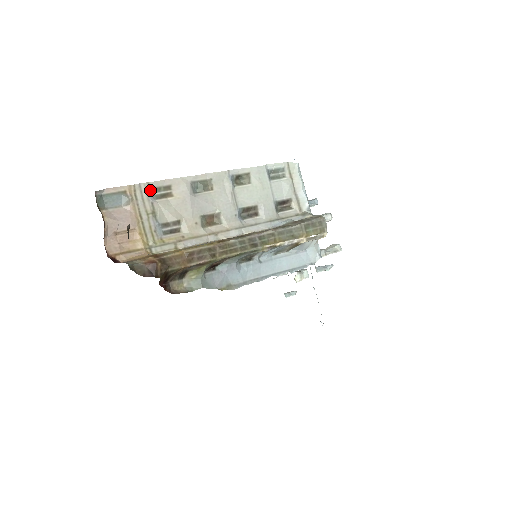
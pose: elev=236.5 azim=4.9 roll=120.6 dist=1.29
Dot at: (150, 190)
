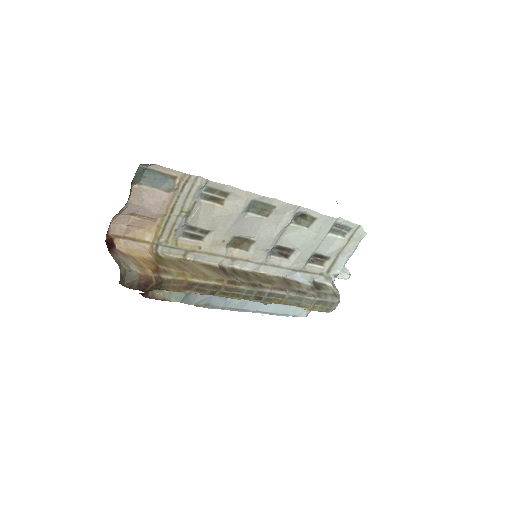
Dot at: (204, 187)
